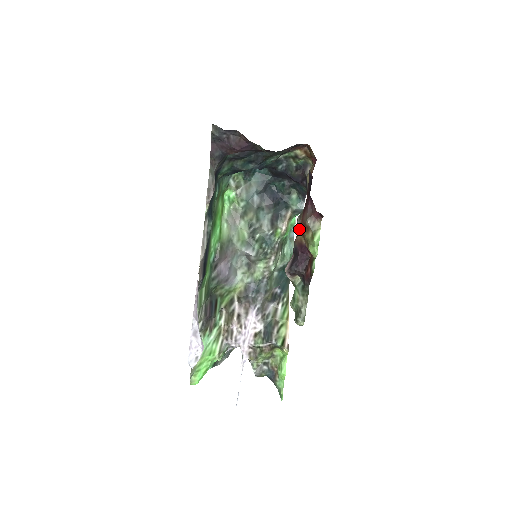
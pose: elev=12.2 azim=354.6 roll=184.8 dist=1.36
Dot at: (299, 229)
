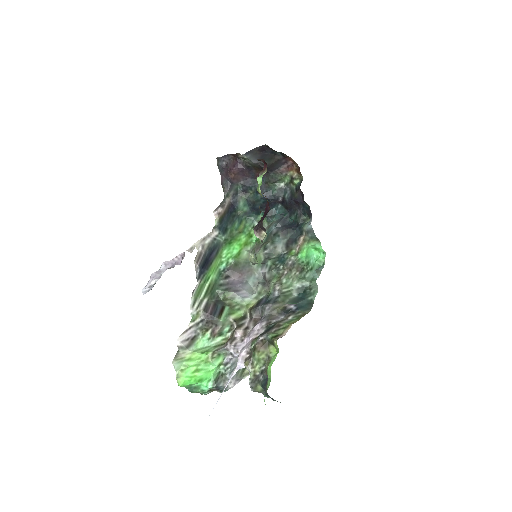
Dot at: occluded
